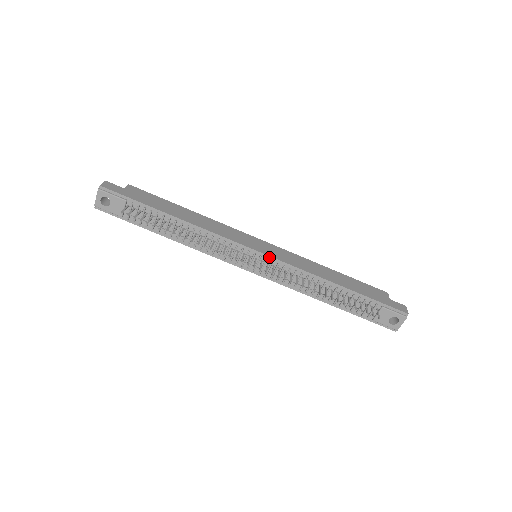
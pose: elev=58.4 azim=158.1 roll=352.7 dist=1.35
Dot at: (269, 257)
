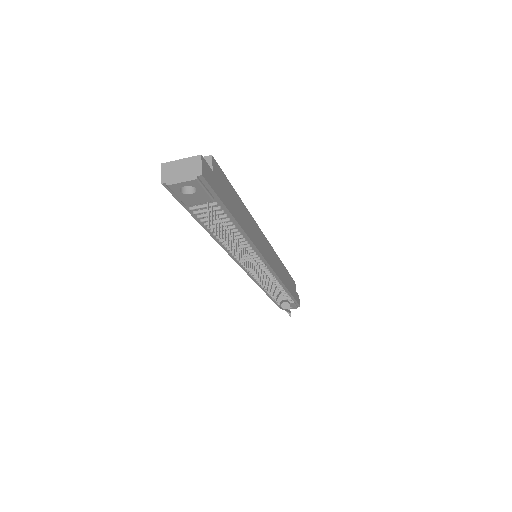
Dot at: (271, 269)
